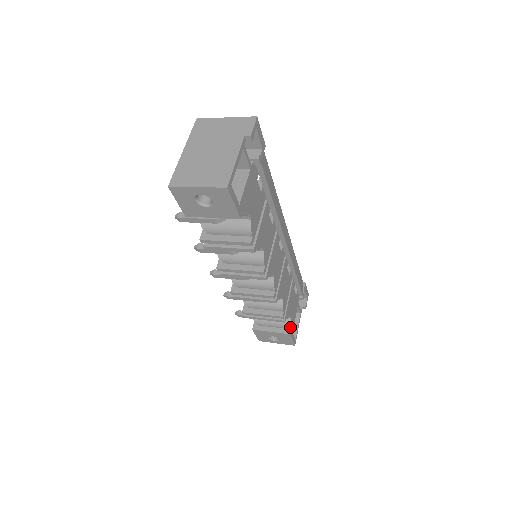
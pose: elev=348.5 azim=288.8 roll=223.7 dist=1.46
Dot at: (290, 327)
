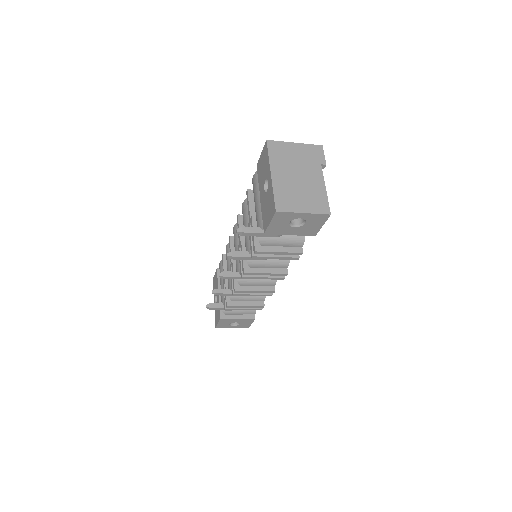
Dot at: (255, 313)
